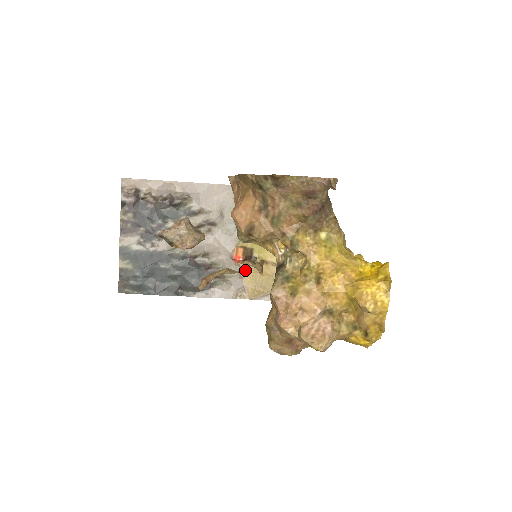
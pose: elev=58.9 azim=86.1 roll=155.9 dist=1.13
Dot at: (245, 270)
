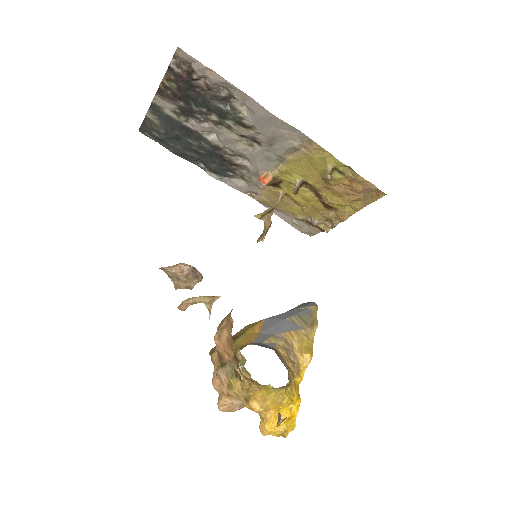
Dot at: (265, 187)
